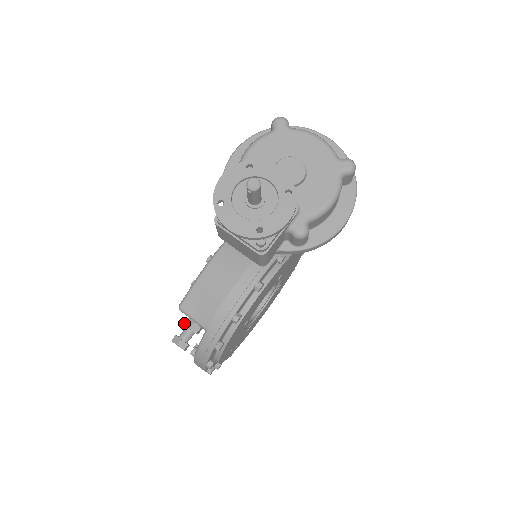
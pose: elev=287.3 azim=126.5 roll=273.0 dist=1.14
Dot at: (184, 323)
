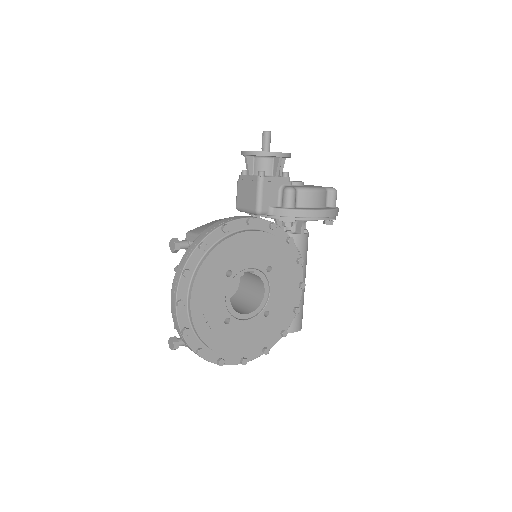
Dot at: occluded
